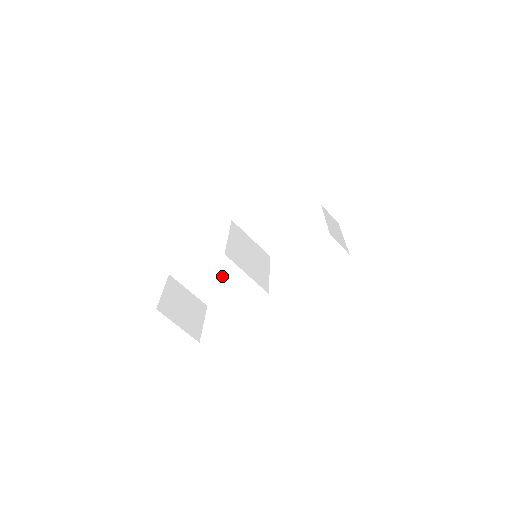
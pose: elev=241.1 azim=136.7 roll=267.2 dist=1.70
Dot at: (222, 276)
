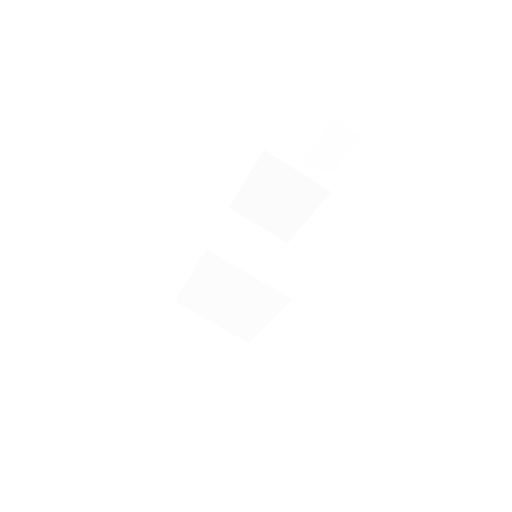
Dot at: (214, 358)
